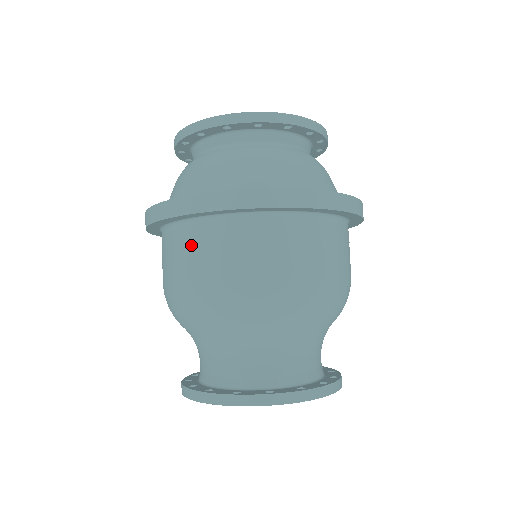
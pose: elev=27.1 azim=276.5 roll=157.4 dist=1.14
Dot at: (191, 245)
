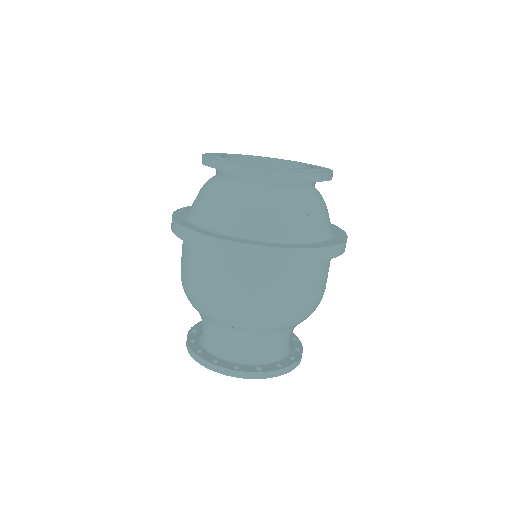
Dot at: (251, 276)
